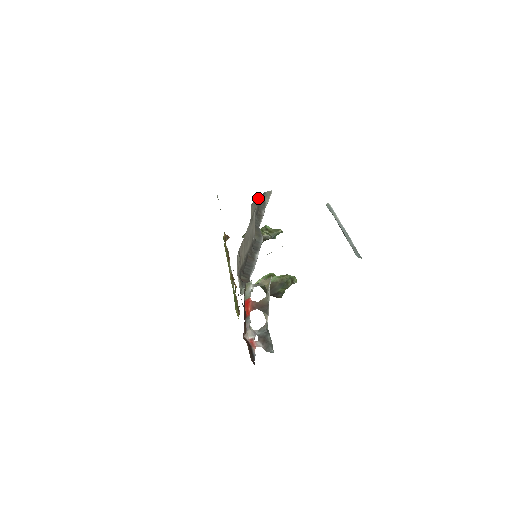
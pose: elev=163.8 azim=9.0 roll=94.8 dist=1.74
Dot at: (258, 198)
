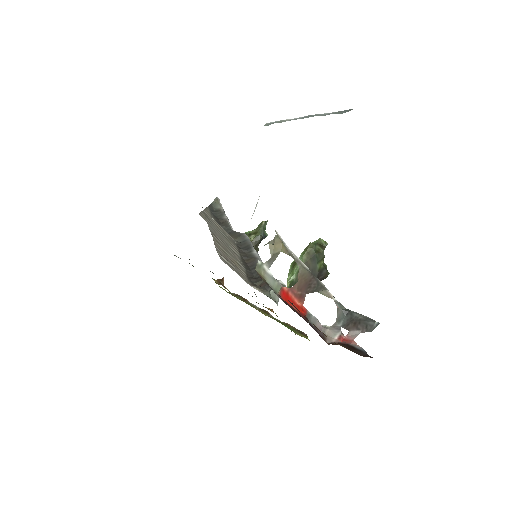
Dot at: (206, 210)
